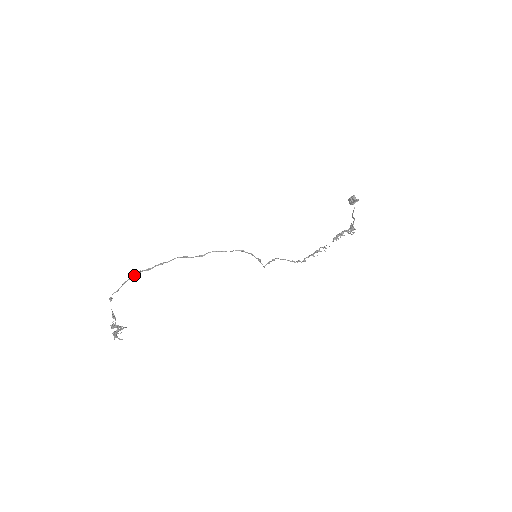
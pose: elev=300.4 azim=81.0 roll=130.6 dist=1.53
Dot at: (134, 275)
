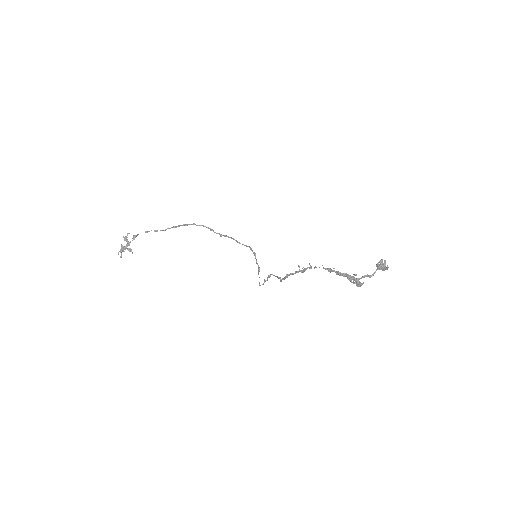
Dot at: (174, 226)
